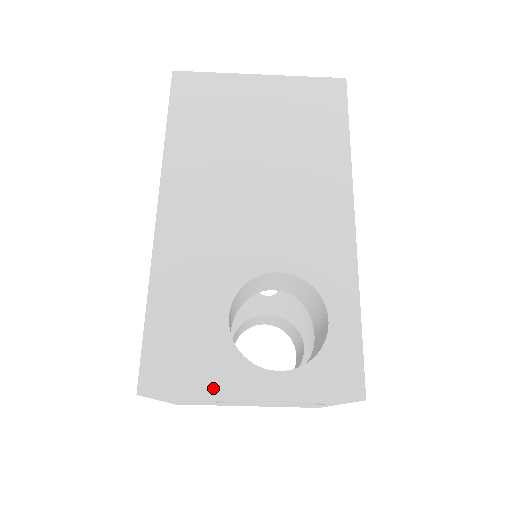
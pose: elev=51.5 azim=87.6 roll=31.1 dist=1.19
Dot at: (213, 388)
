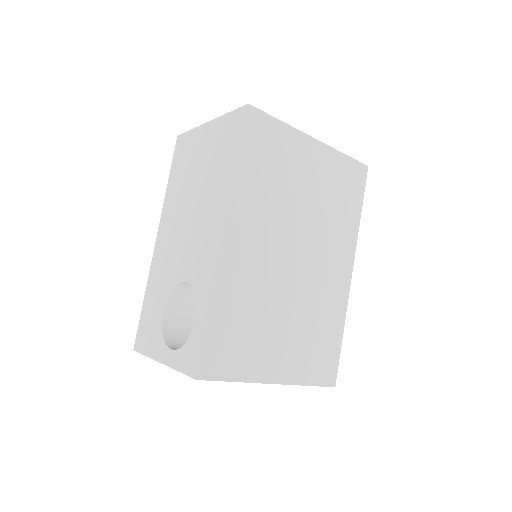
Dot at: (151, 353)
